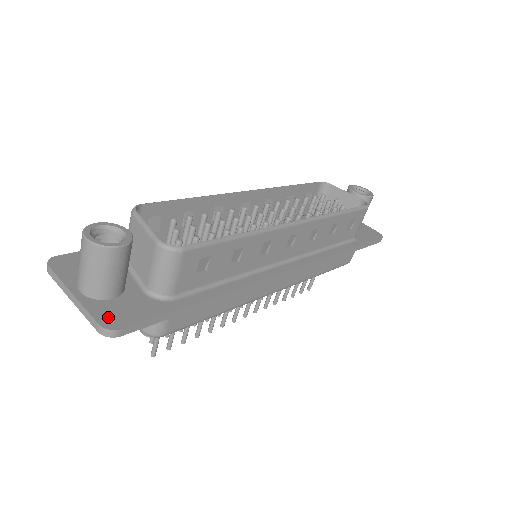
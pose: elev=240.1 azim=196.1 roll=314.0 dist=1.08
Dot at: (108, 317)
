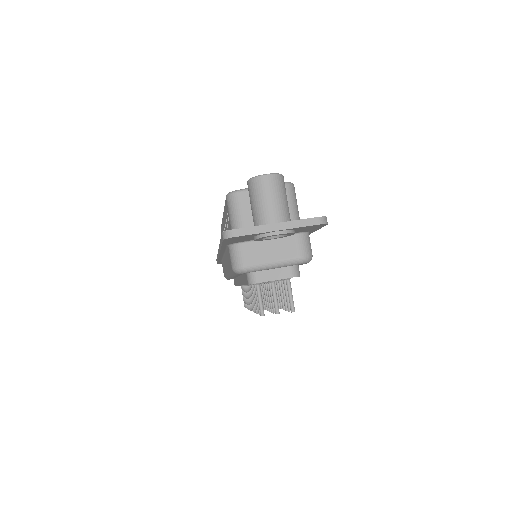
Dot at: occluded
